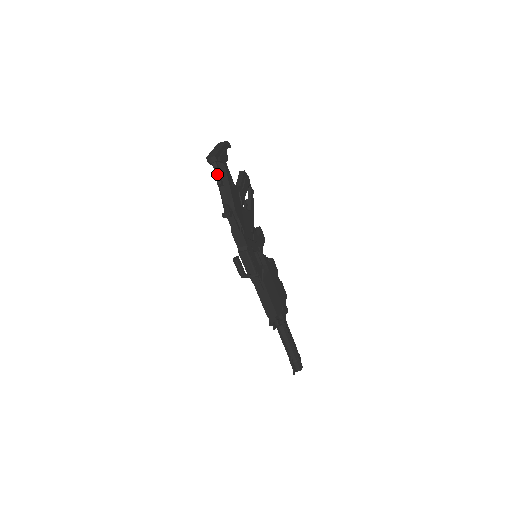
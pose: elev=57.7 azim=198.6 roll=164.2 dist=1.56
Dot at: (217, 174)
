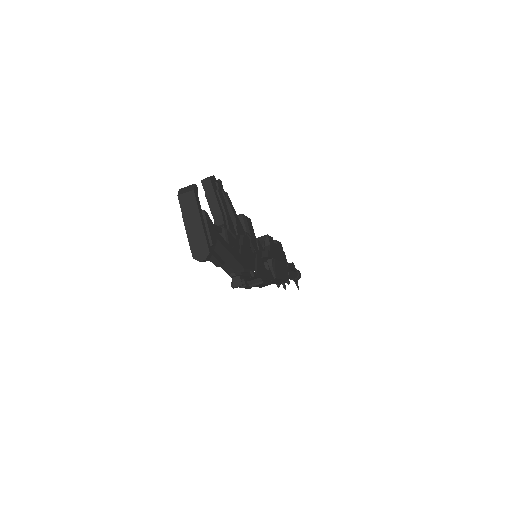
Dot at: (213, 260)
